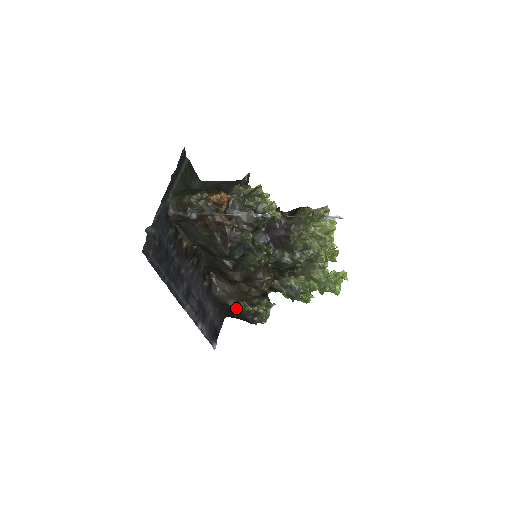
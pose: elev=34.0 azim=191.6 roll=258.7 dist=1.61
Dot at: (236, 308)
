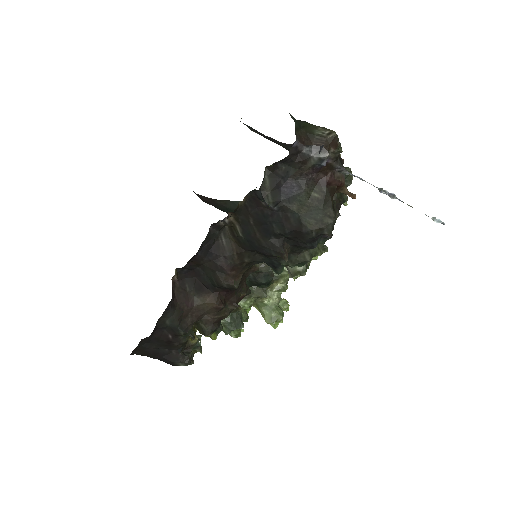
Dot at: (181, 335)
